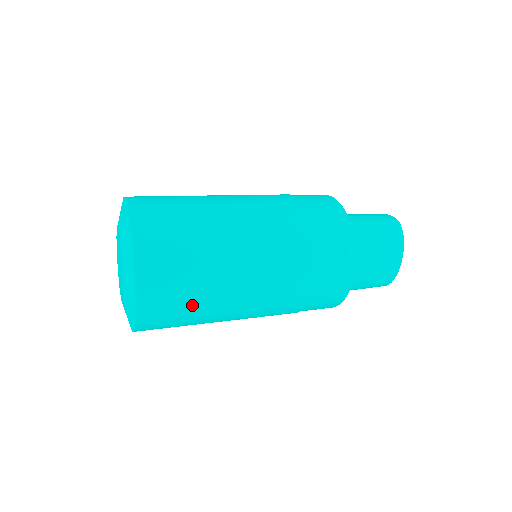
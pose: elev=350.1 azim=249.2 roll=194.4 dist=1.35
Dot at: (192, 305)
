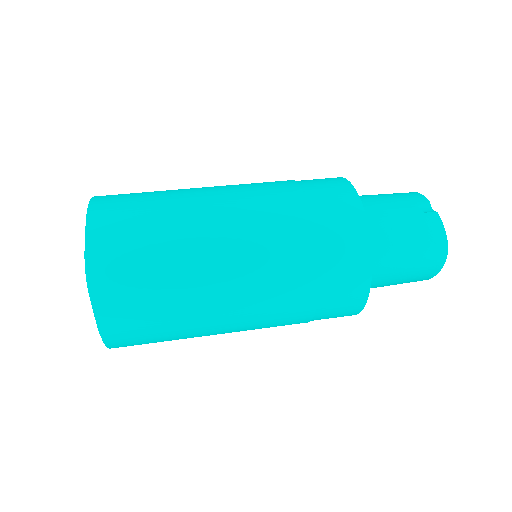
Dot at: occluded
